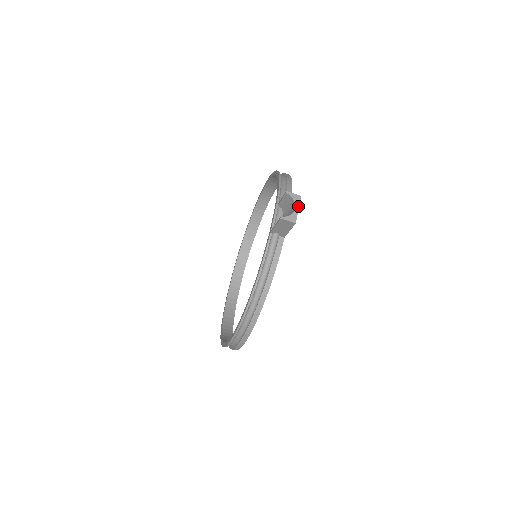
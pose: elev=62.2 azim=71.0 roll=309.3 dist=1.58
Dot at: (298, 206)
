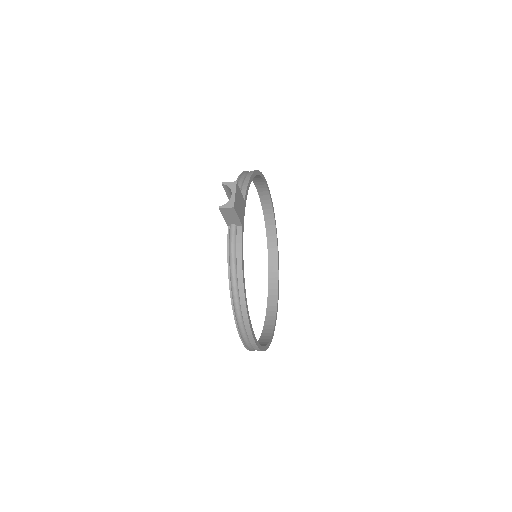
Dot at: (234, 191)
